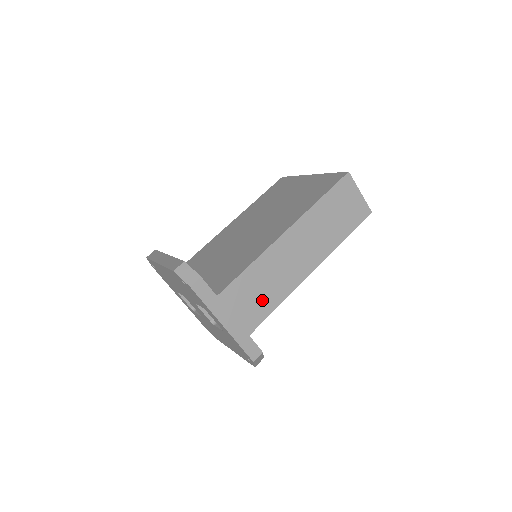
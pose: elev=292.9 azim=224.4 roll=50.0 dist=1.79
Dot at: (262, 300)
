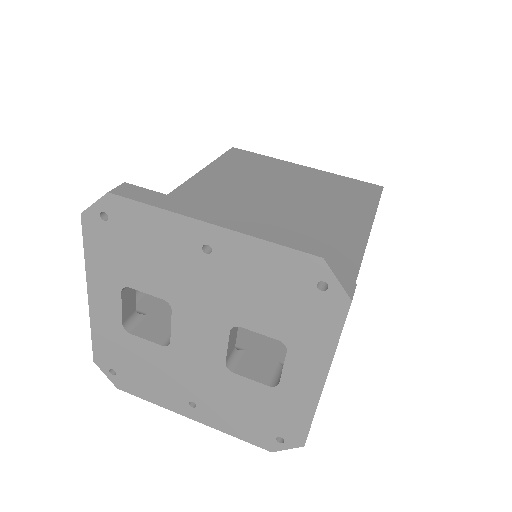
Dot at: occluded
